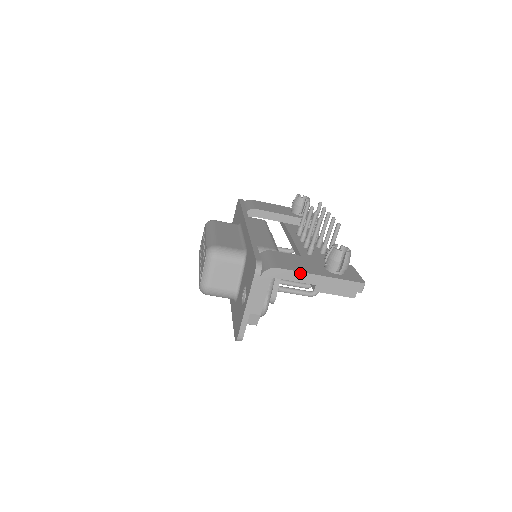
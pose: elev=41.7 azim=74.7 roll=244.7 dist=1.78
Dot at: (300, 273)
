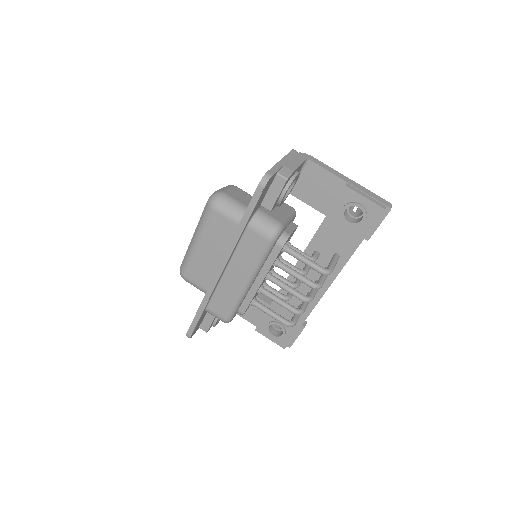
Dot at: (332, 169)
